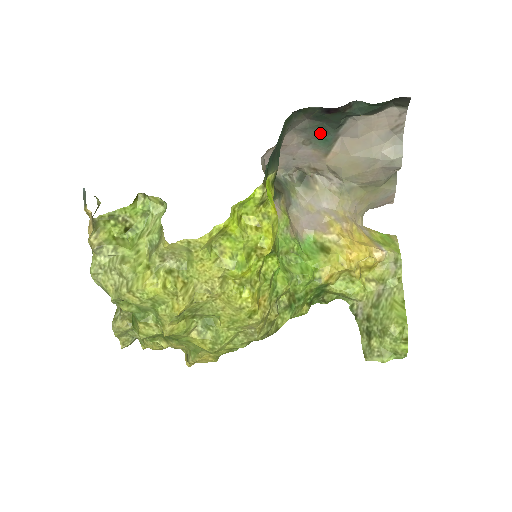
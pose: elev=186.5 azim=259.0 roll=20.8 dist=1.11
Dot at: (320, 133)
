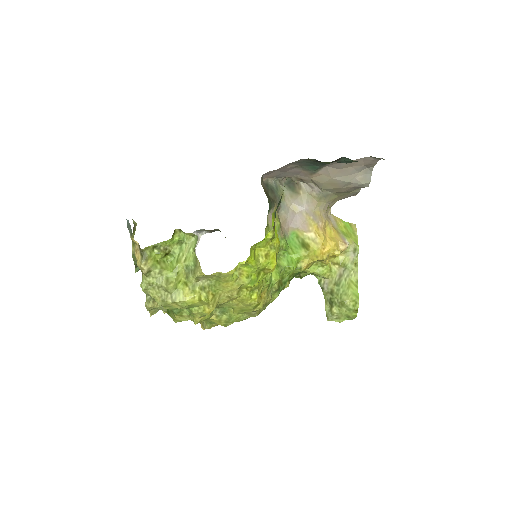
Dot at: (311, 164)
